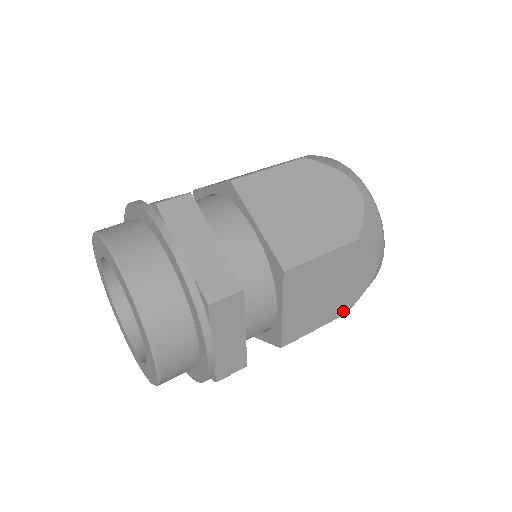
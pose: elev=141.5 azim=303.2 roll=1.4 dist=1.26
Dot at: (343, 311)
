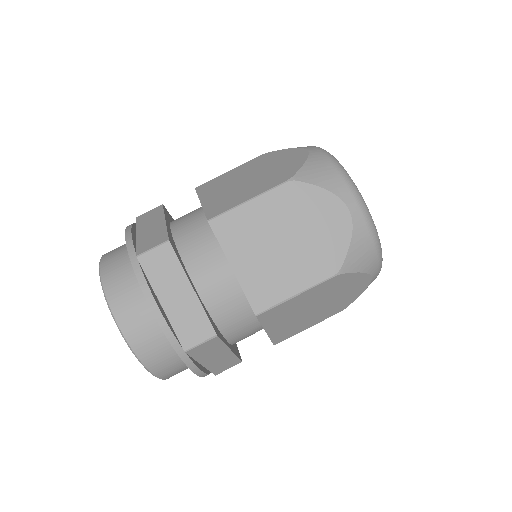
Dot at: (338, 311)
